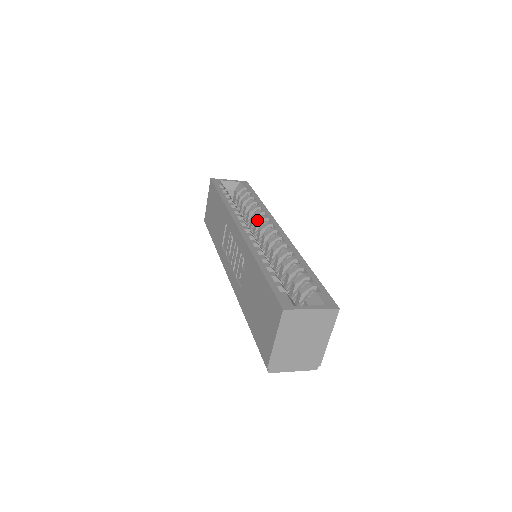
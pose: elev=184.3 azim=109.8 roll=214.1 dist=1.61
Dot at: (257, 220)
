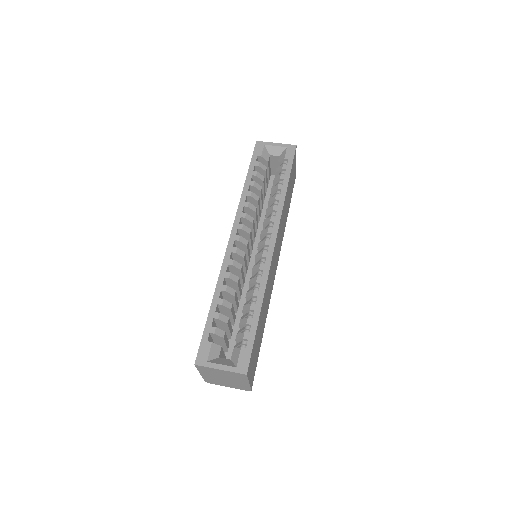
Dot at: (265, 219)
